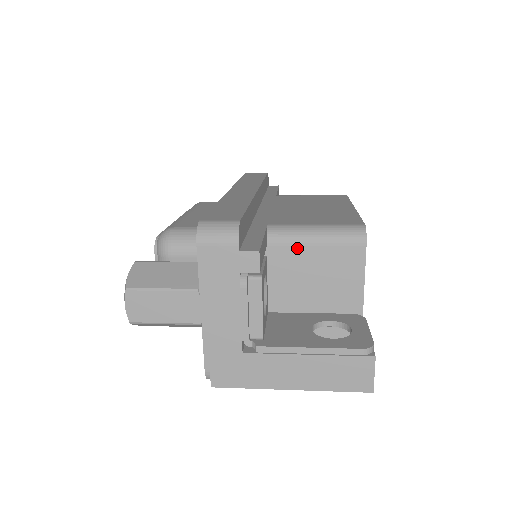
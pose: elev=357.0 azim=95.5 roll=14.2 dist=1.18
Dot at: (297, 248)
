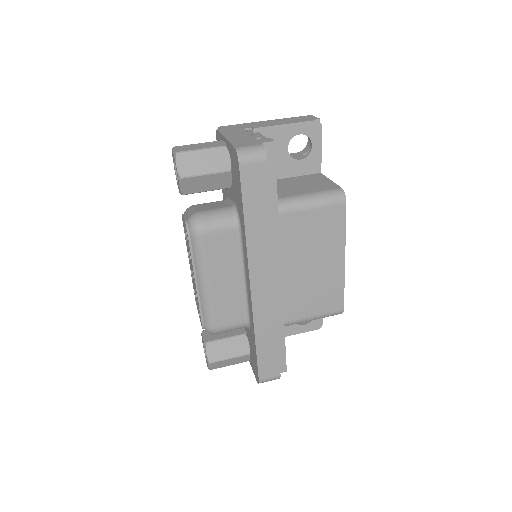
Dot at: occluded
